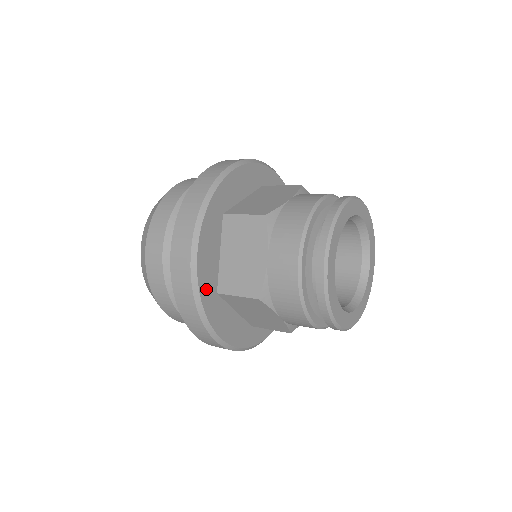
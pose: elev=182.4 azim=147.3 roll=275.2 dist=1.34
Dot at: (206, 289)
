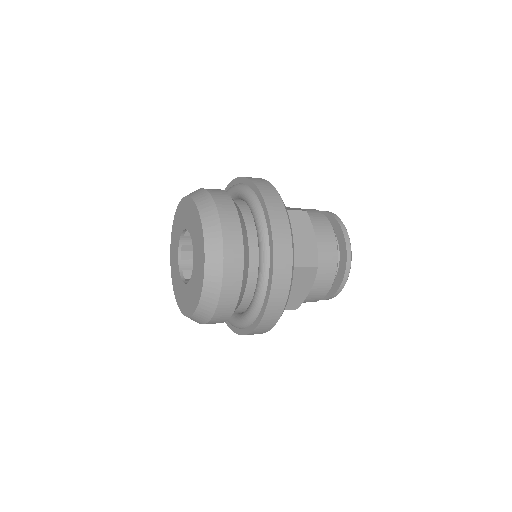
Dot at: occluded
